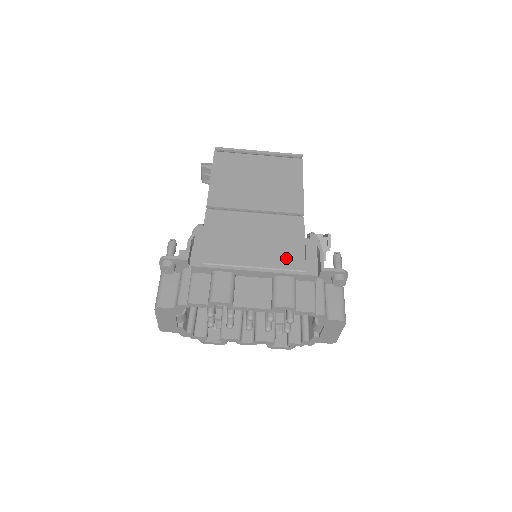
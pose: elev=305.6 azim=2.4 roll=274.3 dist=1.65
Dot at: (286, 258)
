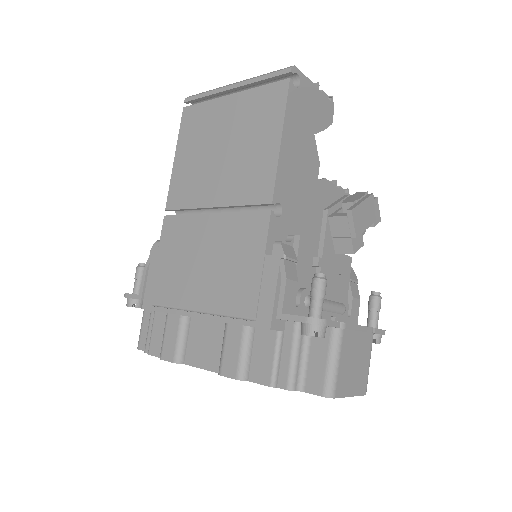
Dot at: (235, 295)
